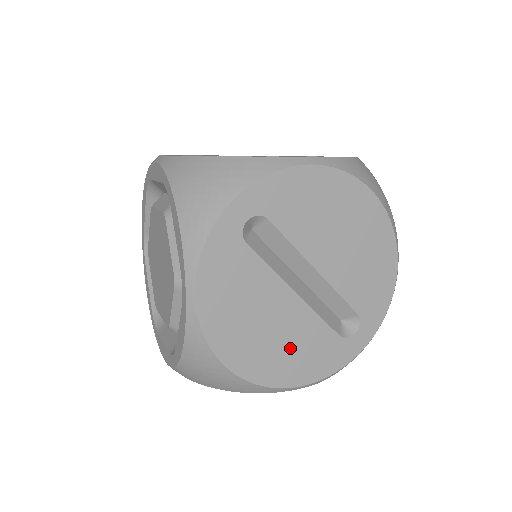
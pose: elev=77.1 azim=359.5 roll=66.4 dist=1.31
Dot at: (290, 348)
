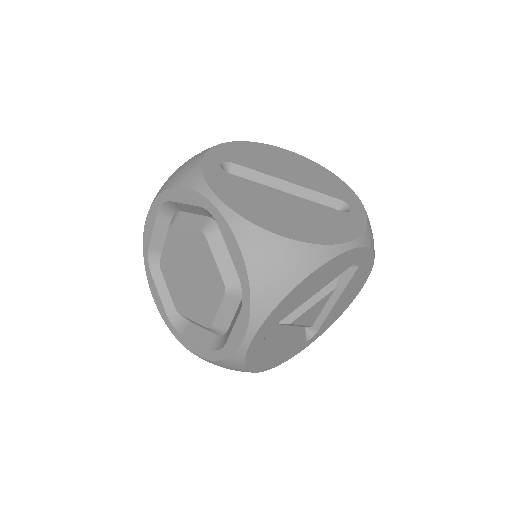
Dot at: (314, 221)
